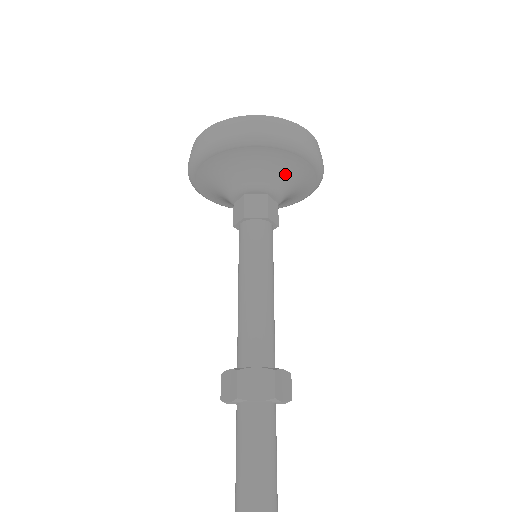
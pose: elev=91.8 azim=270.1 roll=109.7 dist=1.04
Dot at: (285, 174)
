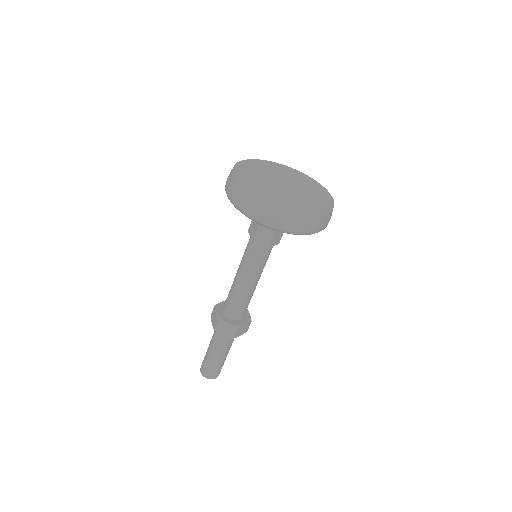
Dot at: occluded
